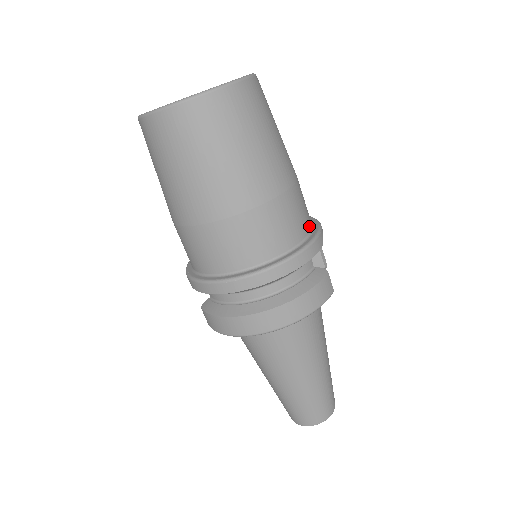
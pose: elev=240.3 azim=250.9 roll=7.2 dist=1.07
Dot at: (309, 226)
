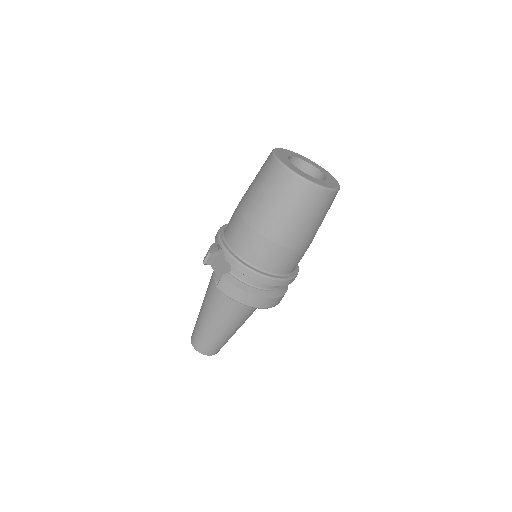
Dot at: occluded
